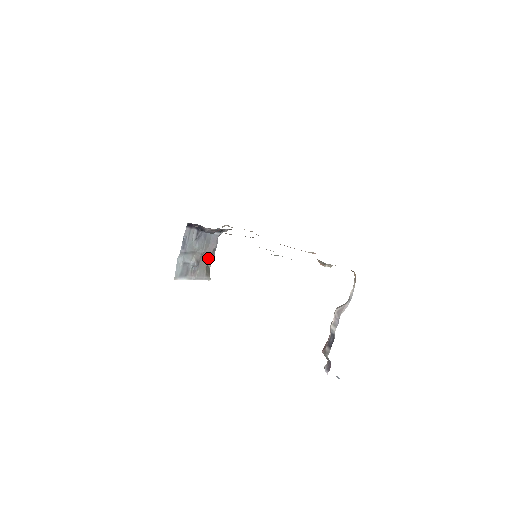
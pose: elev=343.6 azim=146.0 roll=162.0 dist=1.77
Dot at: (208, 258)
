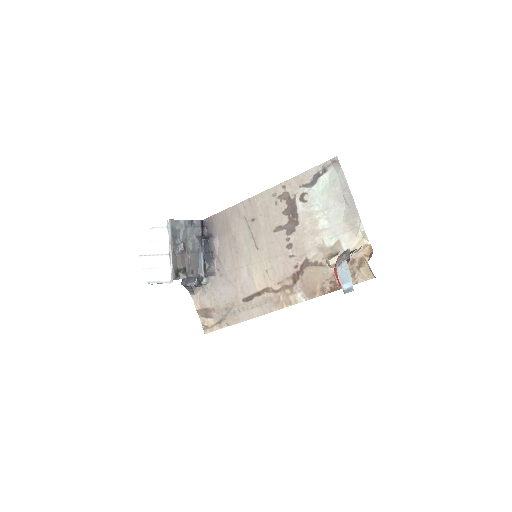
Dot at: (185, 267)
